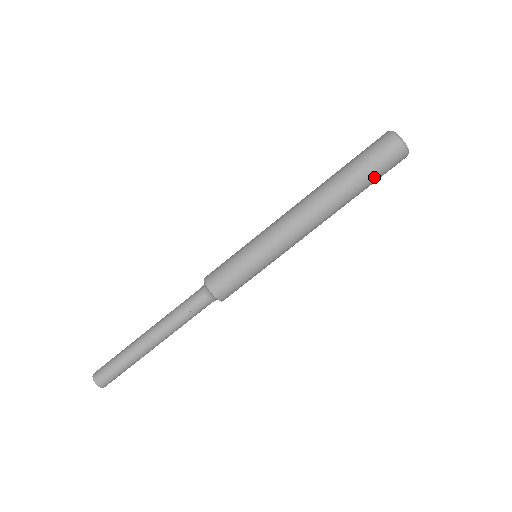
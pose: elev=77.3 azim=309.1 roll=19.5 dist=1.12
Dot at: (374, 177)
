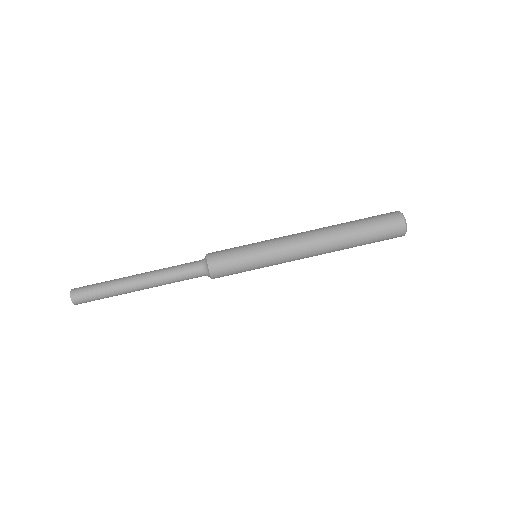
Dot at: (372, 227)
